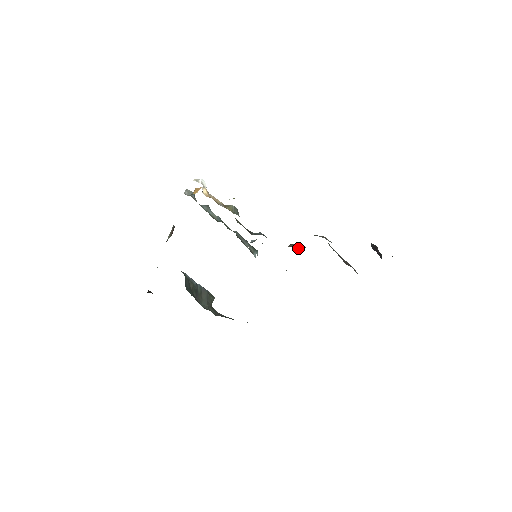
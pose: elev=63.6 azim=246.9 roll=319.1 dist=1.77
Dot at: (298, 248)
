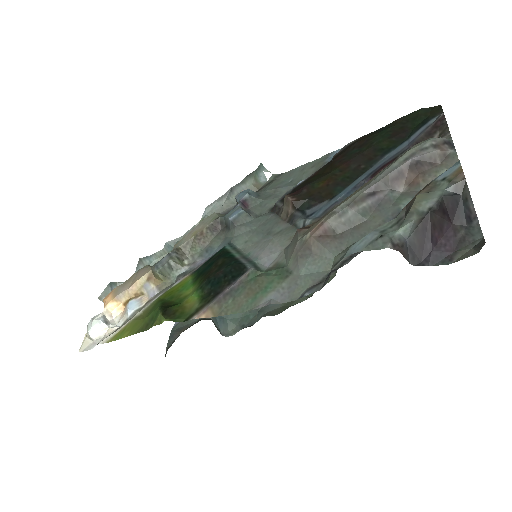
Dot at: (299, 204)
